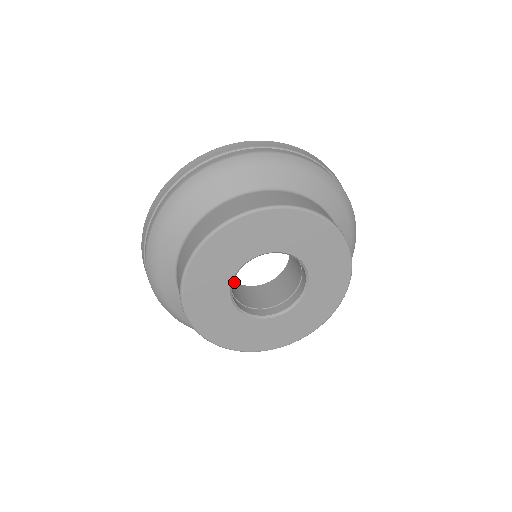
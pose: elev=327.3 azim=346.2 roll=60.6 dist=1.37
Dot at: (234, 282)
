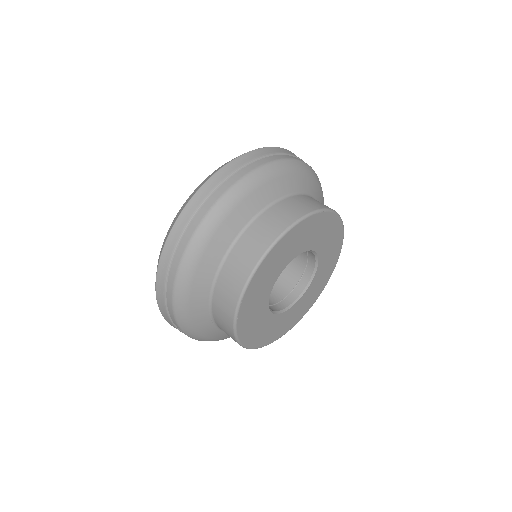
Dot at: occluded
